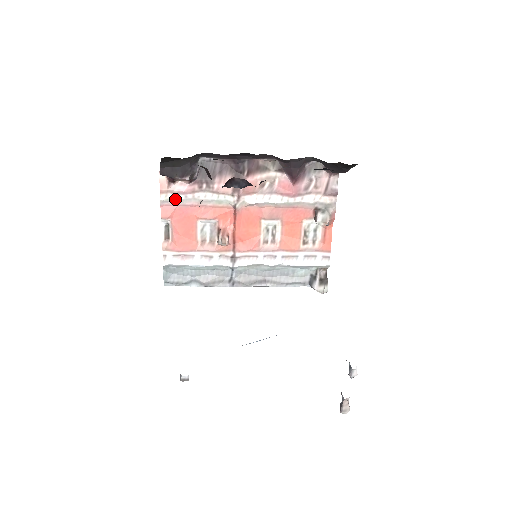
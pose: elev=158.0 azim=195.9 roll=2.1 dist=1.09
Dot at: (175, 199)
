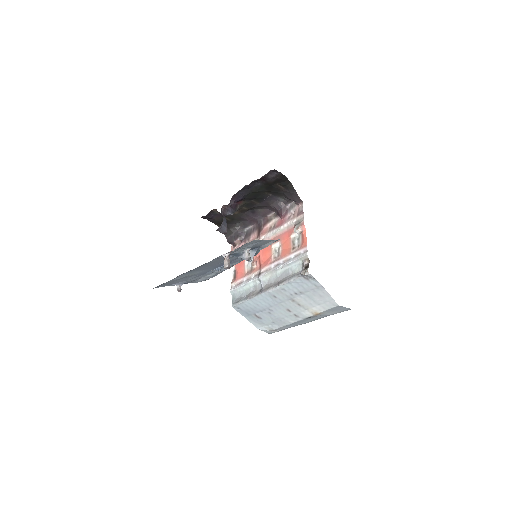
Dot at: occluded
